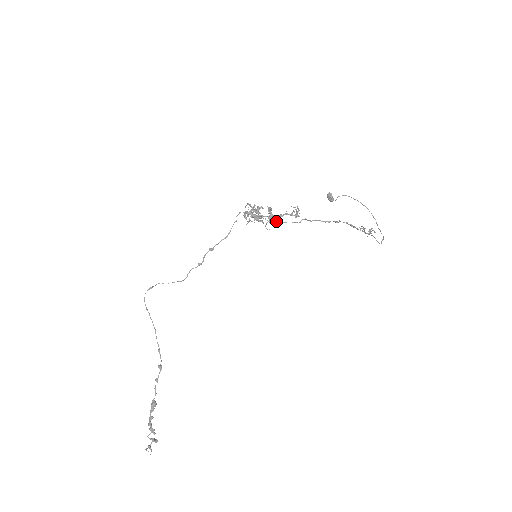
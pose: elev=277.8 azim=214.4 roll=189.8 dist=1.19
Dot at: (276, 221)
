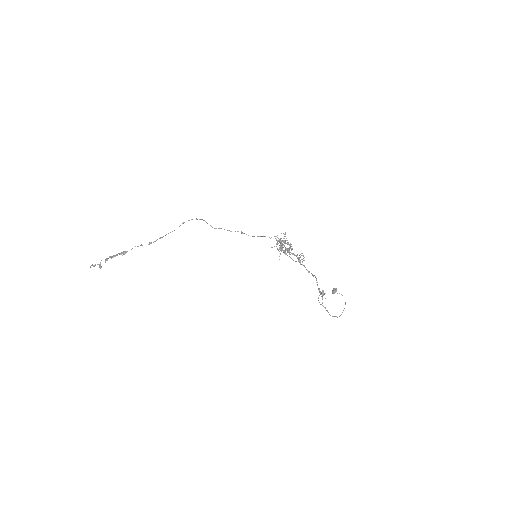
Dot at: occluded
